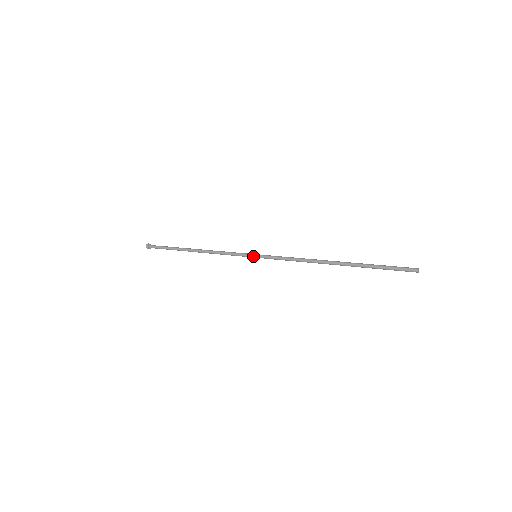
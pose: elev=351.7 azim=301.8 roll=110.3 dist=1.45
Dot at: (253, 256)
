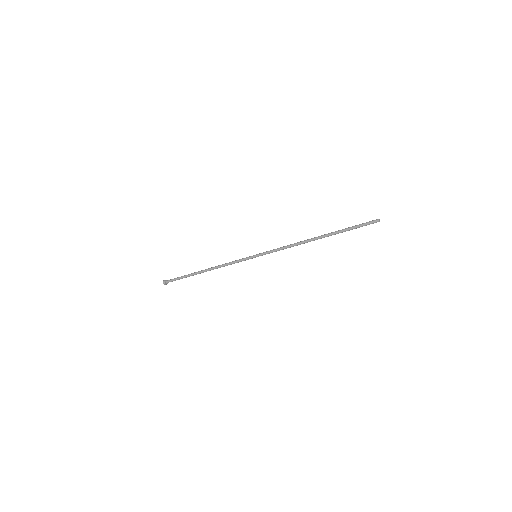
Dot at: (254, 256)
